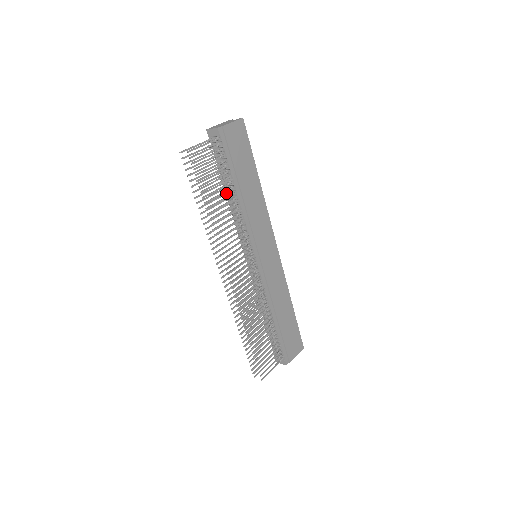
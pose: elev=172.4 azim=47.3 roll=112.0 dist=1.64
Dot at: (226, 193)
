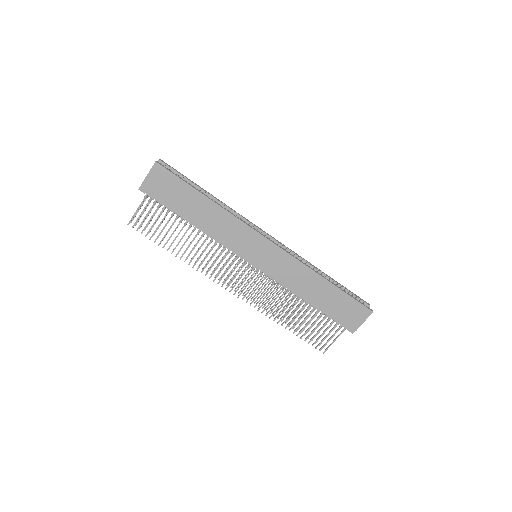
Dot at: occluded
